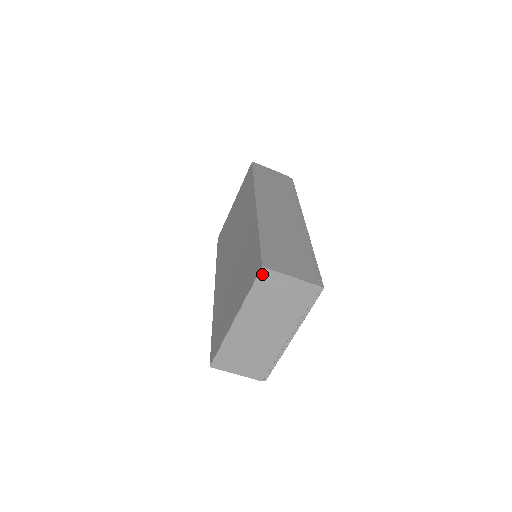
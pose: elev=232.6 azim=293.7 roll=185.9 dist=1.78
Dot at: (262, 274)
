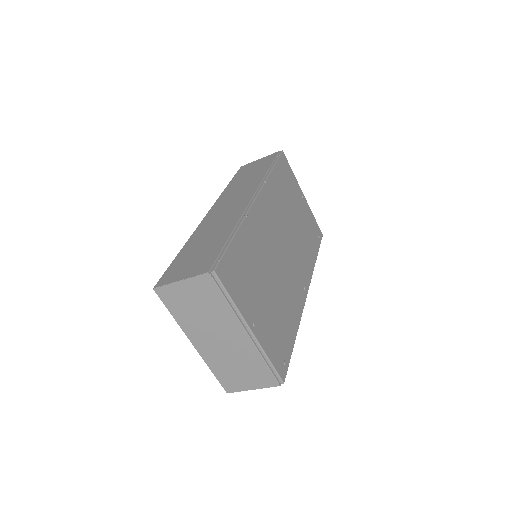
Dot at: (160, 294)
